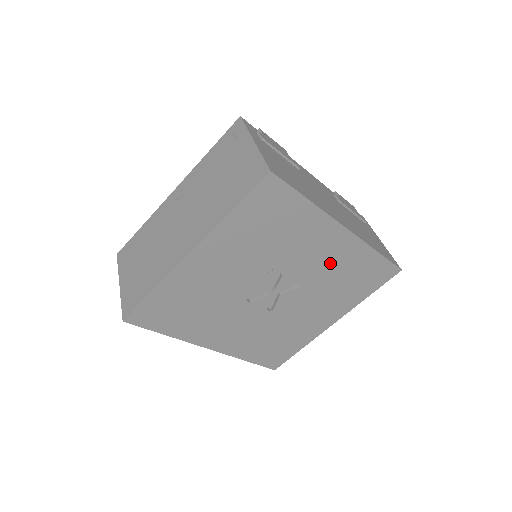
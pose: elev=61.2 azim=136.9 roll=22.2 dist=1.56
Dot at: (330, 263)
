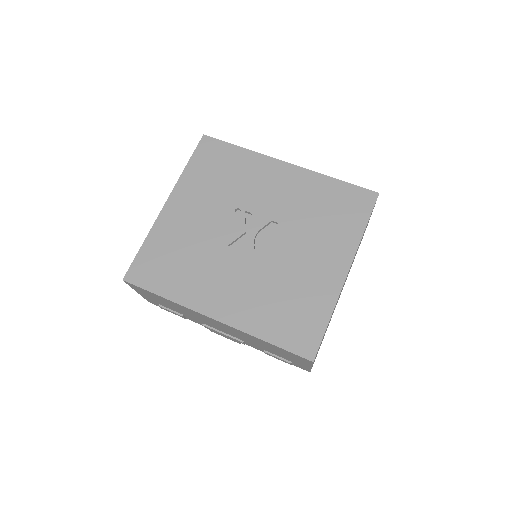
Dot at: (292, 196)
